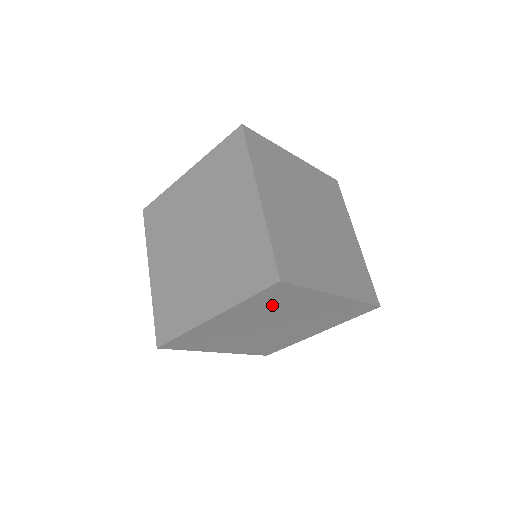
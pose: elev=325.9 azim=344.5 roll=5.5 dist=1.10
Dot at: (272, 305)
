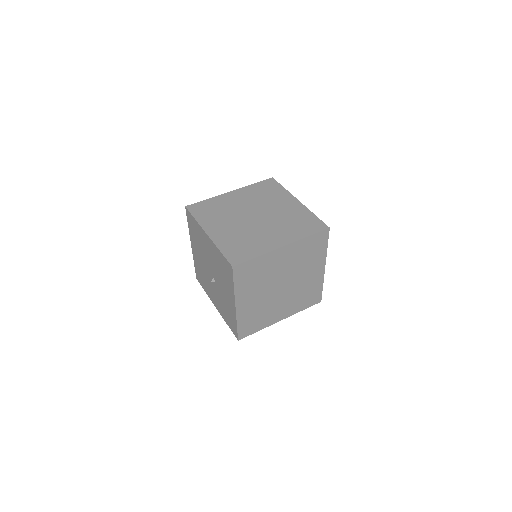
Dot at: (307, 254)
